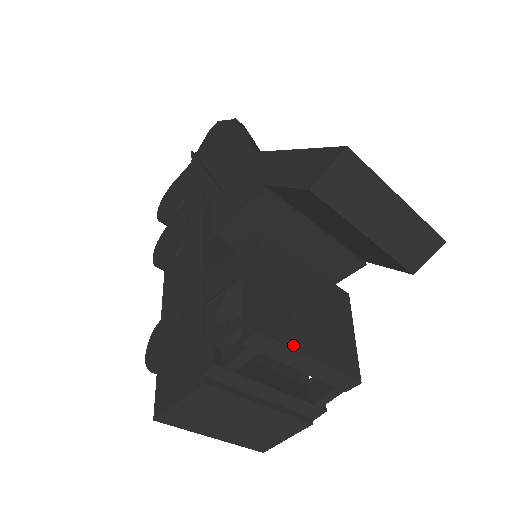
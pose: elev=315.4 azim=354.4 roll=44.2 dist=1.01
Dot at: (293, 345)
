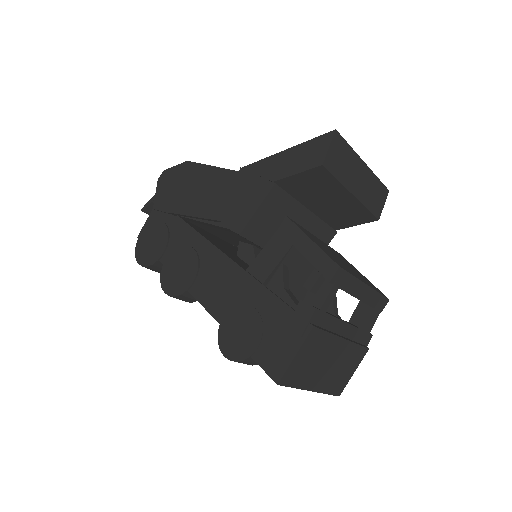
Dot at: (355, 276)
